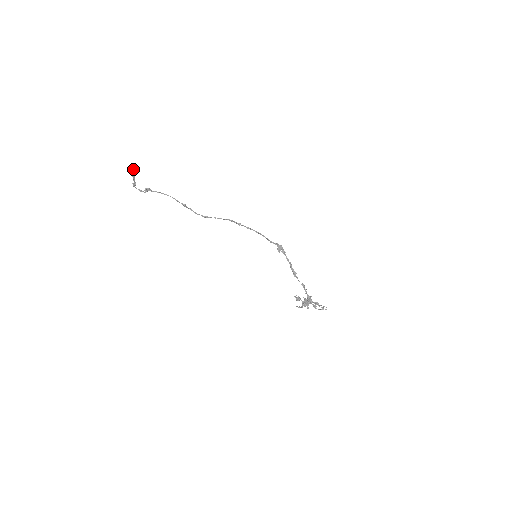
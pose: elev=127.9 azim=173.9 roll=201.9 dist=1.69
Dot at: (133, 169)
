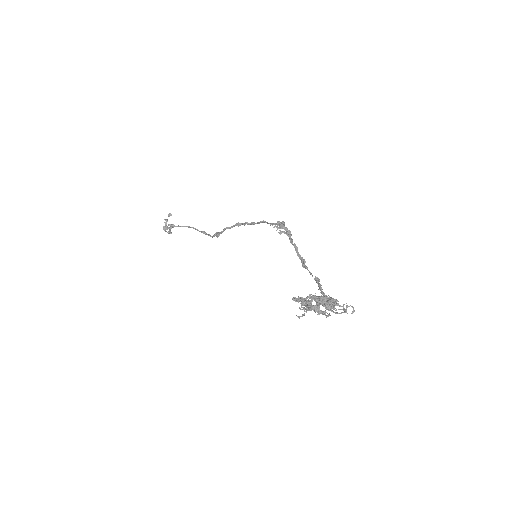
Dot at: occluded
